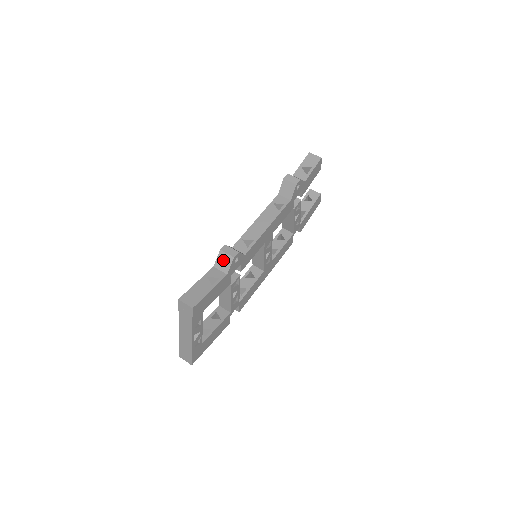
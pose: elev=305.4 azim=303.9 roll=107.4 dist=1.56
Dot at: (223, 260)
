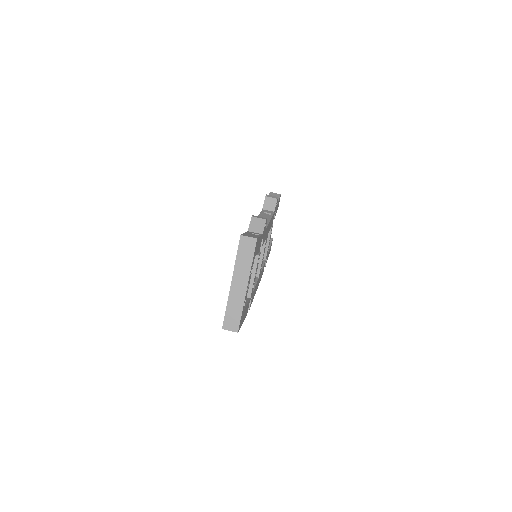
Dot at: (256, 224)
